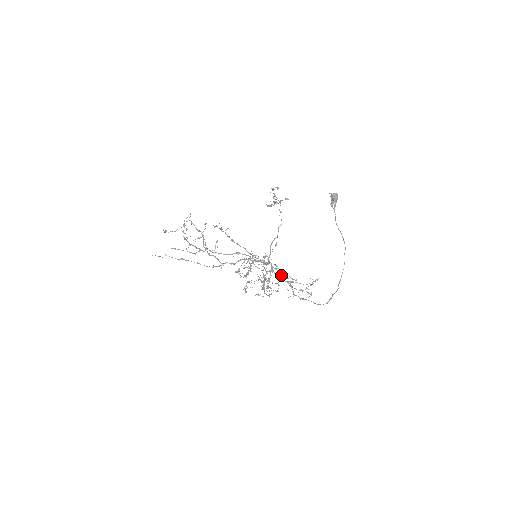
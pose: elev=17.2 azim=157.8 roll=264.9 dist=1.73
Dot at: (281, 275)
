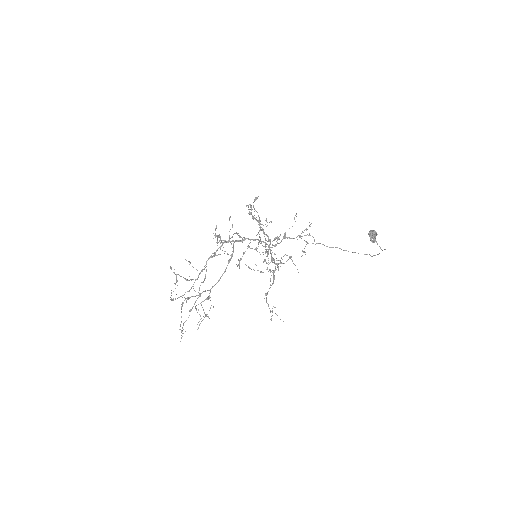
Dot at: occluded
